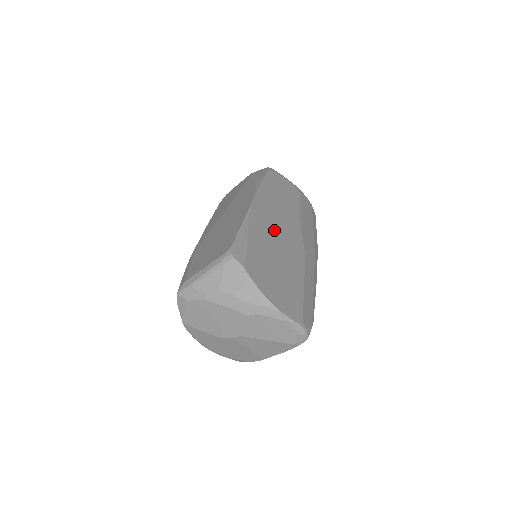
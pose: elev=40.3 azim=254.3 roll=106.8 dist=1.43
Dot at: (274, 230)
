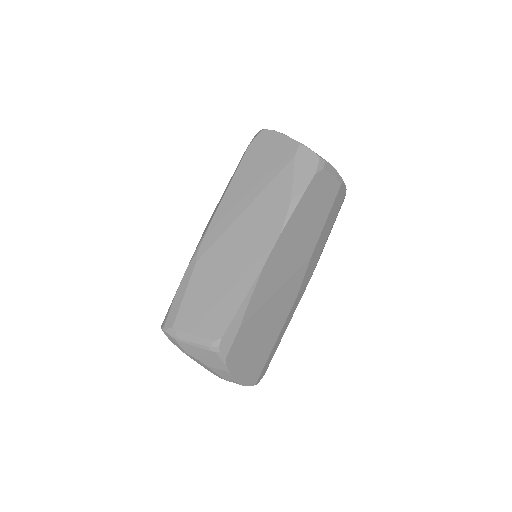
Dot at: (277, 286)
